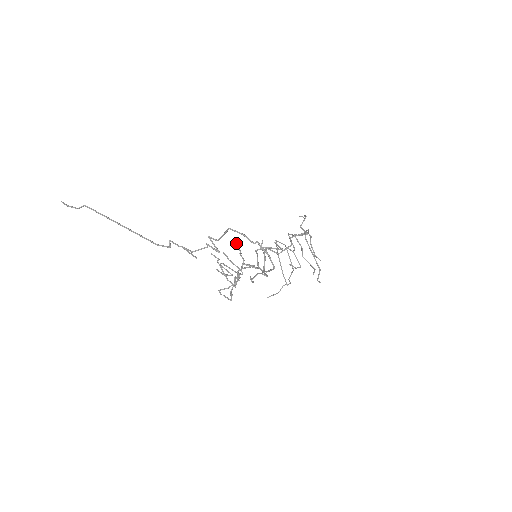
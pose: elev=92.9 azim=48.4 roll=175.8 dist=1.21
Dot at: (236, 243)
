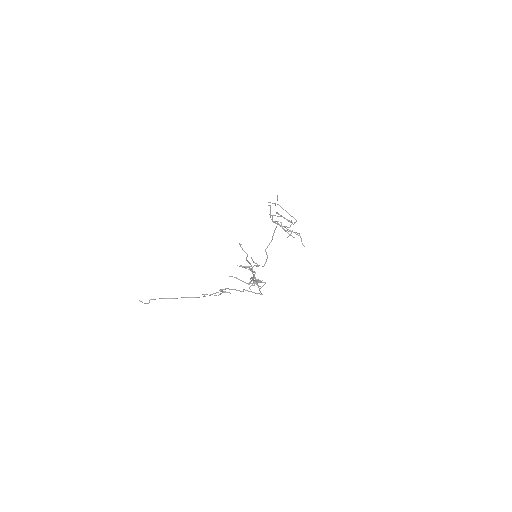
Dot at: occluded
